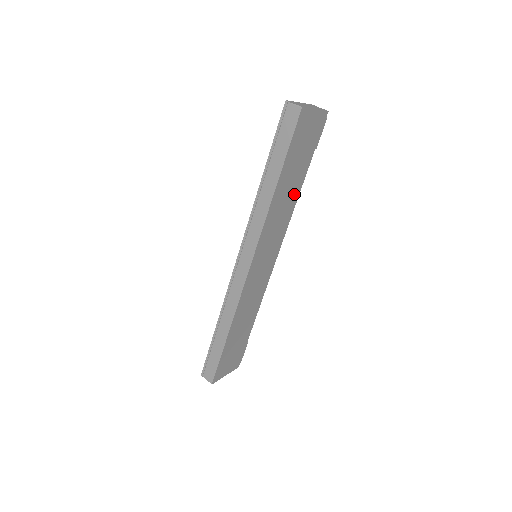
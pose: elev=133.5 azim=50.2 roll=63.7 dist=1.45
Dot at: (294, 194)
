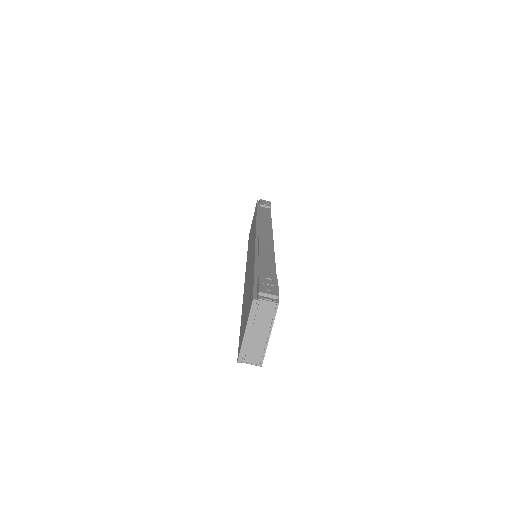
Dot at: occluded
